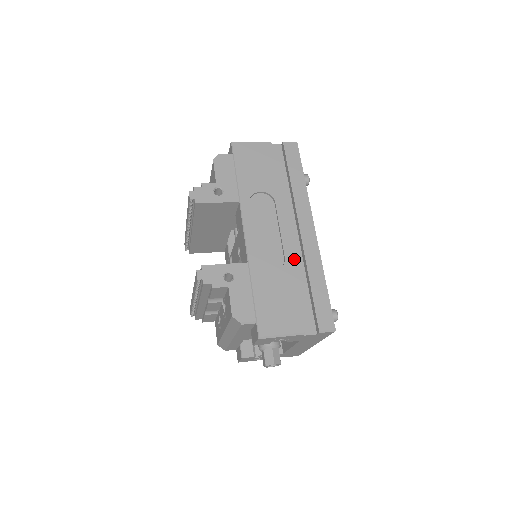
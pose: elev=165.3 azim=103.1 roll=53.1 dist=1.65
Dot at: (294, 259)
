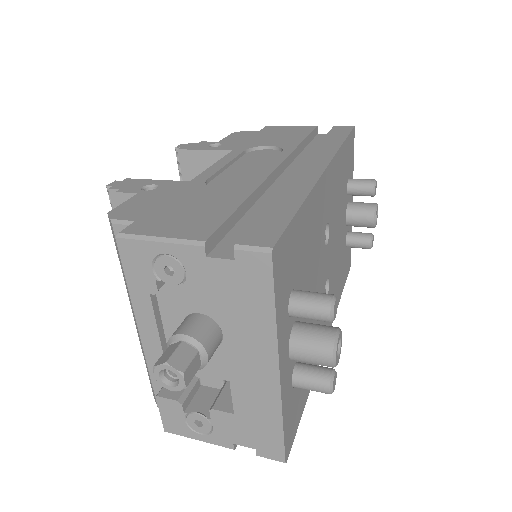
Dot at: (271, 193)
